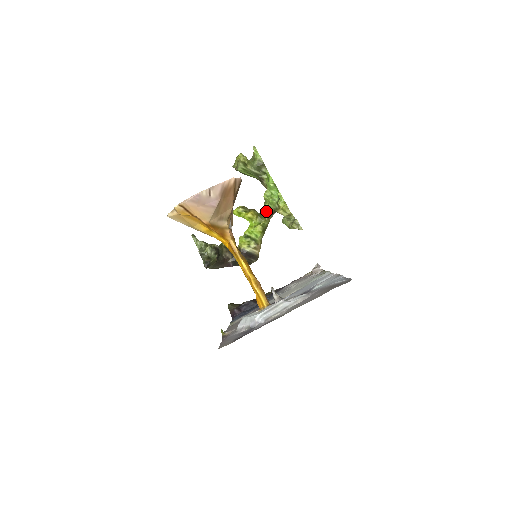
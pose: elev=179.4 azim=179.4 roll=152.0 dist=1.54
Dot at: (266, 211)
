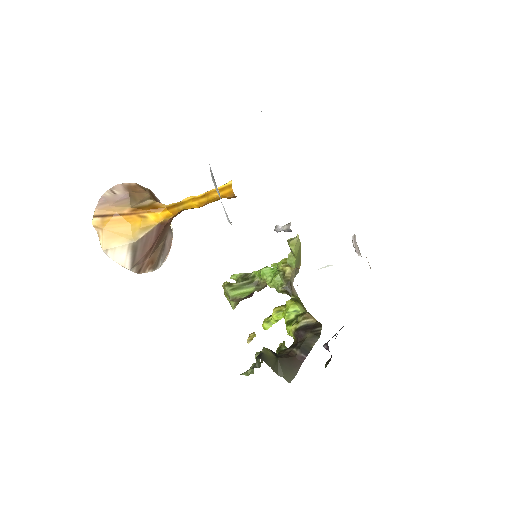
Dot at: (285, 293)
